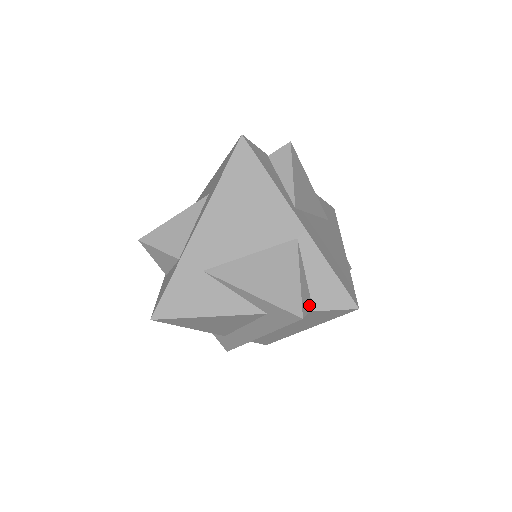
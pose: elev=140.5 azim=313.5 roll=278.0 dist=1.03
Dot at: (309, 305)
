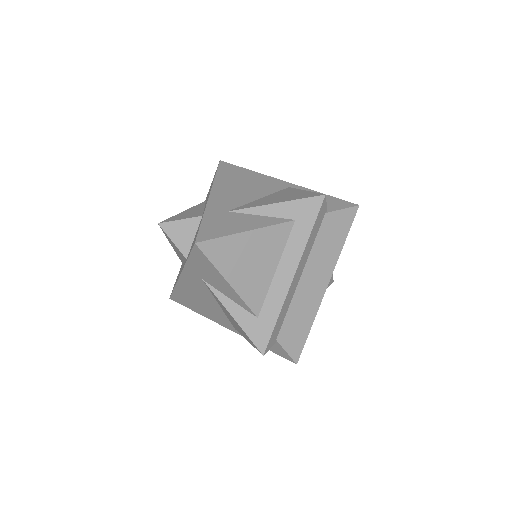
Dot at: occluded
